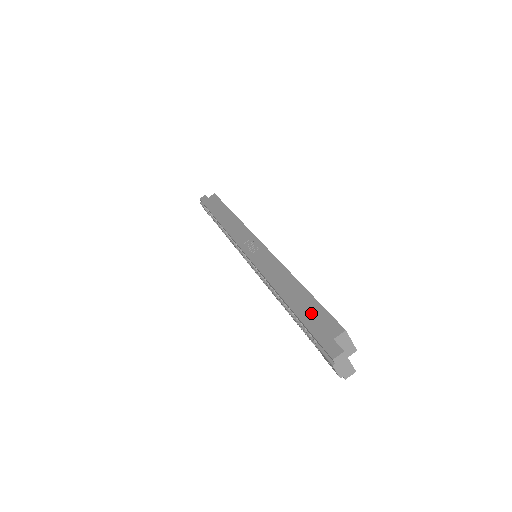
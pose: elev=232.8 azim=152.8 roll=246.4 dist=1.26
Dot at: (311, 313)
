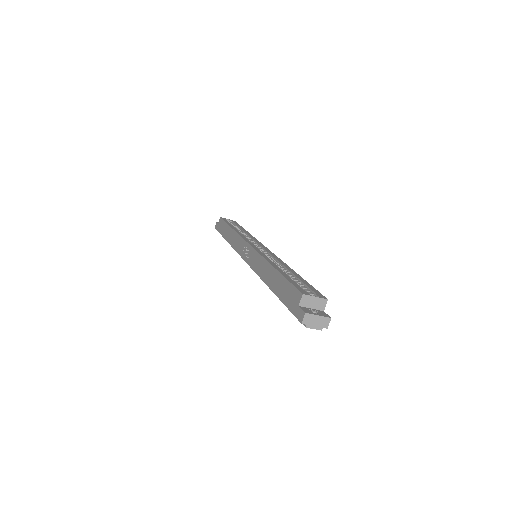
Dot at: (284, 291)
